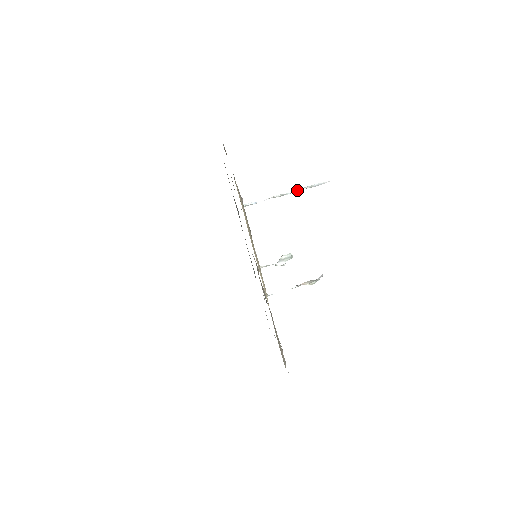
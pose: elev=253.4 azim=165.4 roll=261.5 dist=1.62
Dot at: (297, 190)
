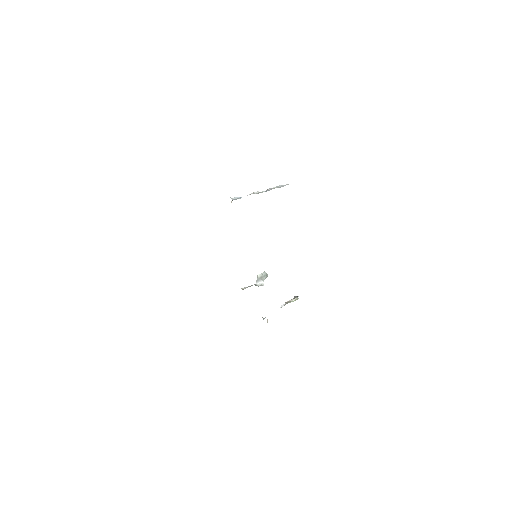
Dot at: (269, 189)
